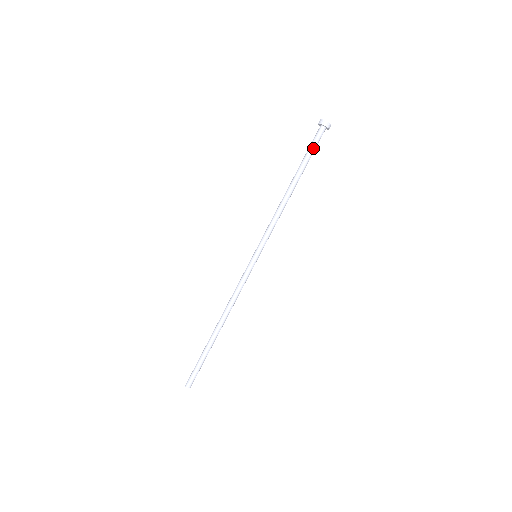
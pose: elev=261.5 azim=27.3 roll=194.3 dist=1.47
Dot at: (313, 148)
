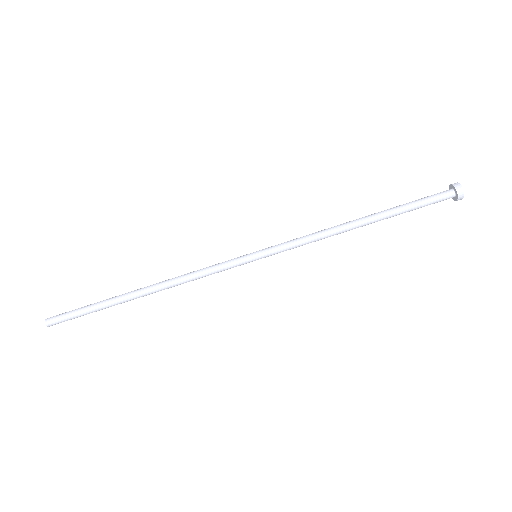
Dot at: (423, 206)
